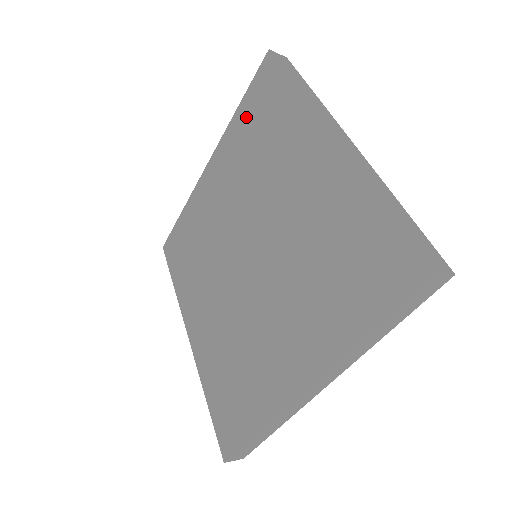
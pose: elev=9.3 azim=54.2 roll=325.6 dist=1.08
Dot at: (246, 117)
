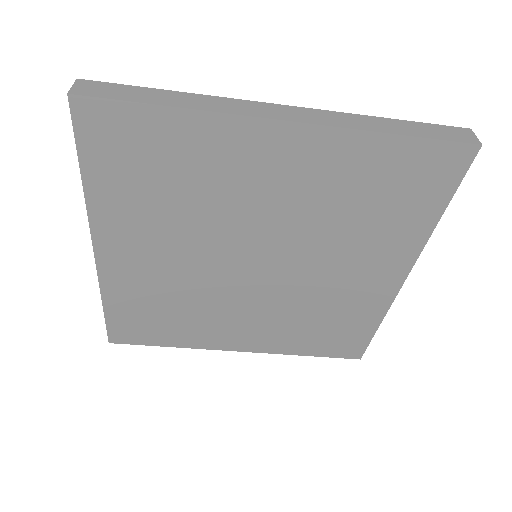
Dot at: (387, 164)
